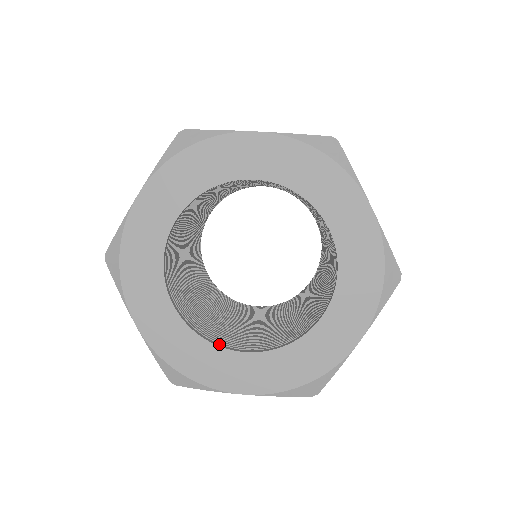
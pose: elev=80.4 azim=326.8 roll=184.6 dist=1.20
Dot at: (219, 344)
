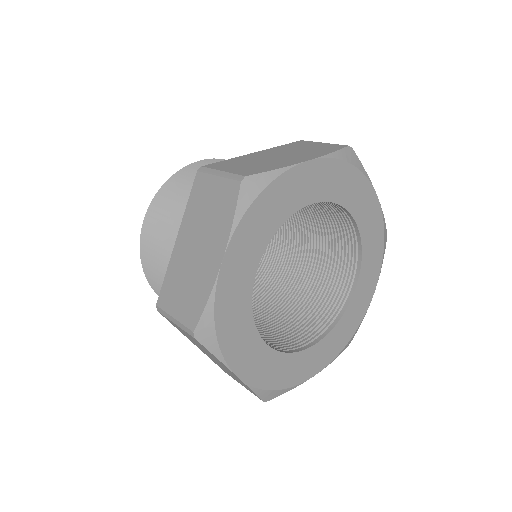
Dot at: (296, 350)
